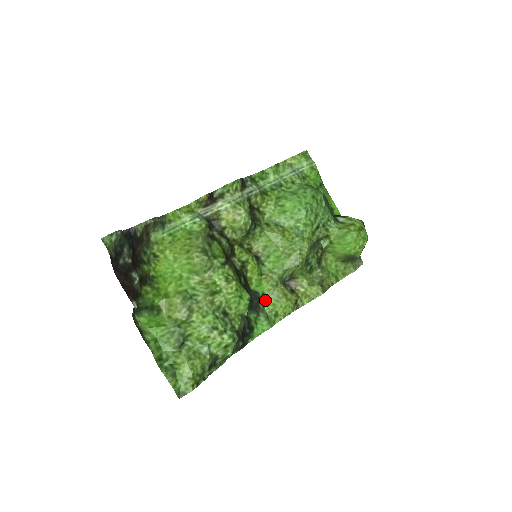
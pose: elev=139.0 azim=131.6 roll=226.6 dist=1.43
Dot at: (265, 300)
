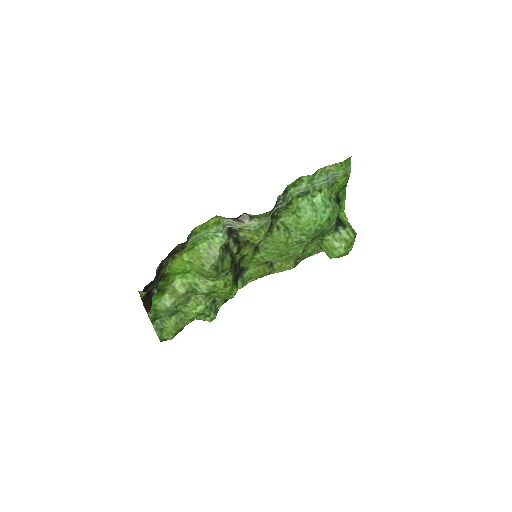
Dot at: (247, 270)
